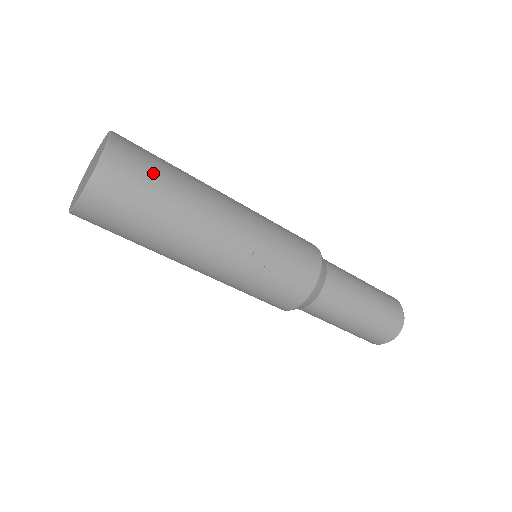
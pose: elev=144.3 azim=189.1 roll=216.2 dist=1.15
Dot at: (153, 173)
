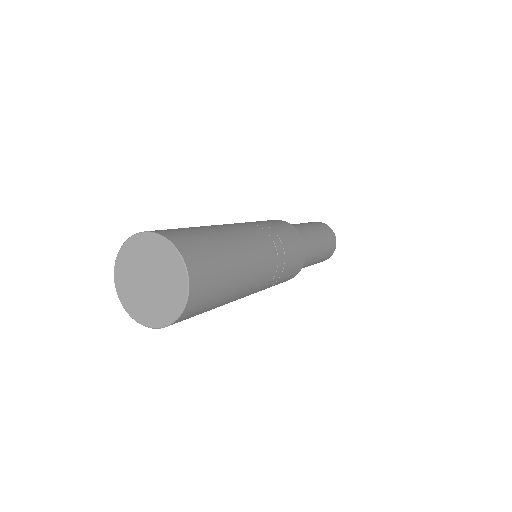
Dot at: (216, 258)
